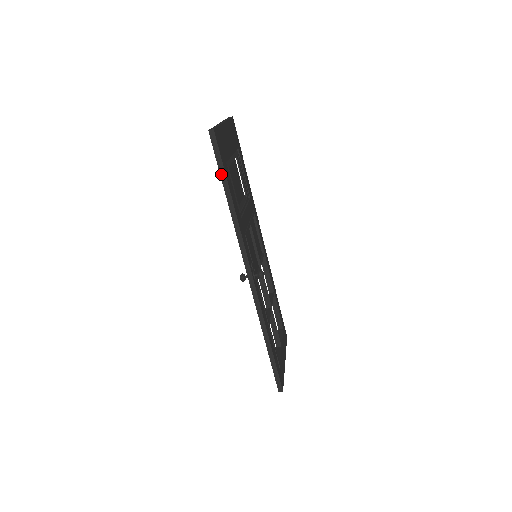
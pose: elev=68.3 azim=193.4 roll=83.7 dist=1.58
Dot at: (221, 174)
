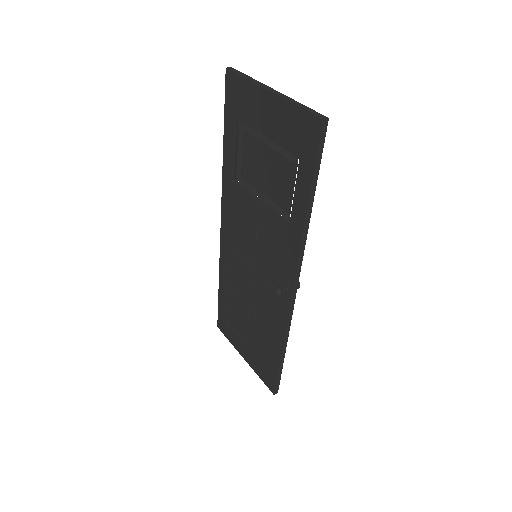
Dot at: (314, 177)
